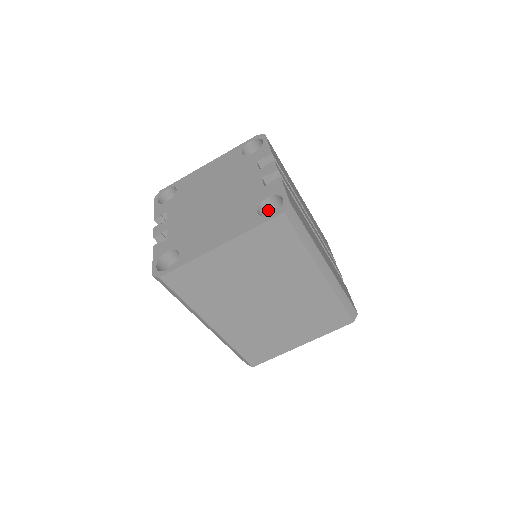
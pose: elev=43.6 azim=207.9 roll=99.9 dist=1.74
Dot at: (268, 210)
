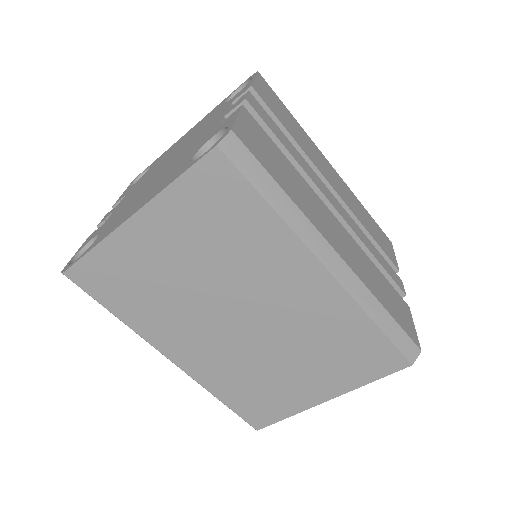
Dot at: occluded
